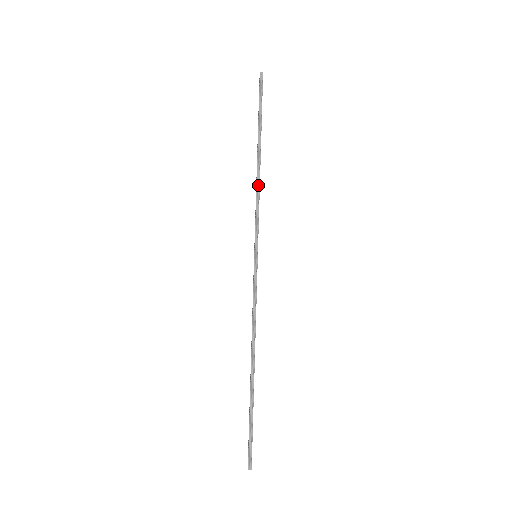
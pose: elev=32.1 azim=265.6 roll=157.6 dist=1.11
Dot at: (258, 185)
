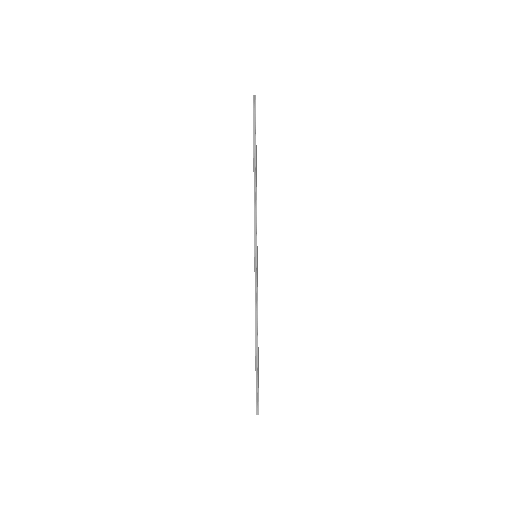
Dot at: (255, 197)
